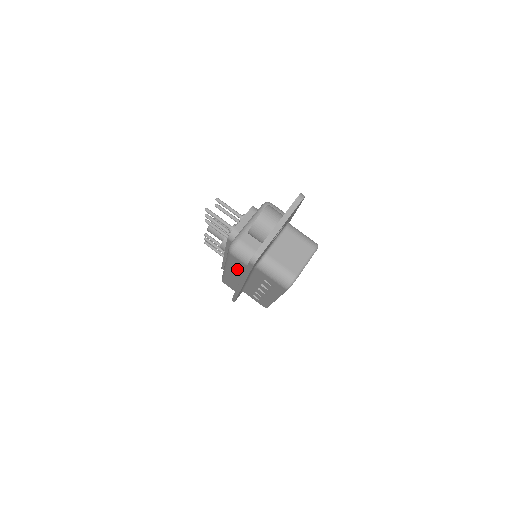
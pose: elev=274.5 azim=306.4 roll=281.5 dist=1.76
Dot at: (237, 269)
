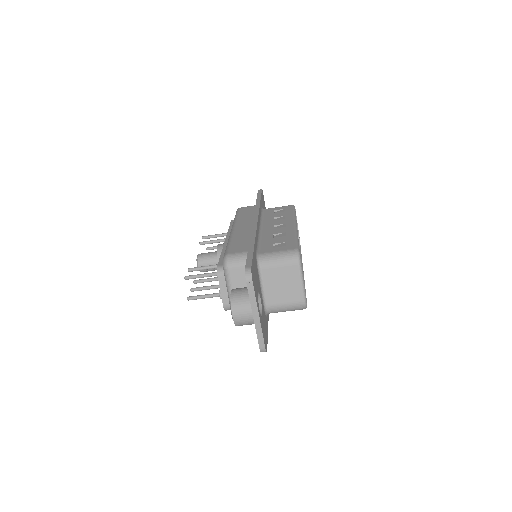
Dot at: occluded
